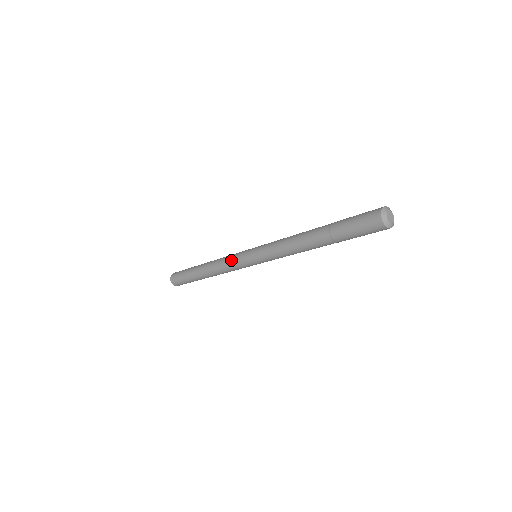
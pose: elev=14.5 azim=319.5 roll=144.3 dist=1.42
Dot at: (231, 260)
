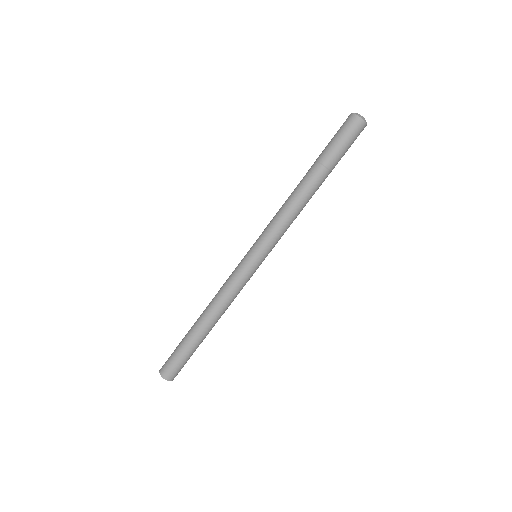
Dot at: (231, 277)
